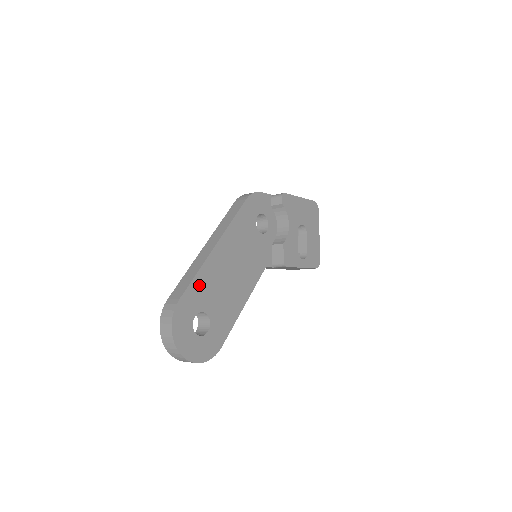
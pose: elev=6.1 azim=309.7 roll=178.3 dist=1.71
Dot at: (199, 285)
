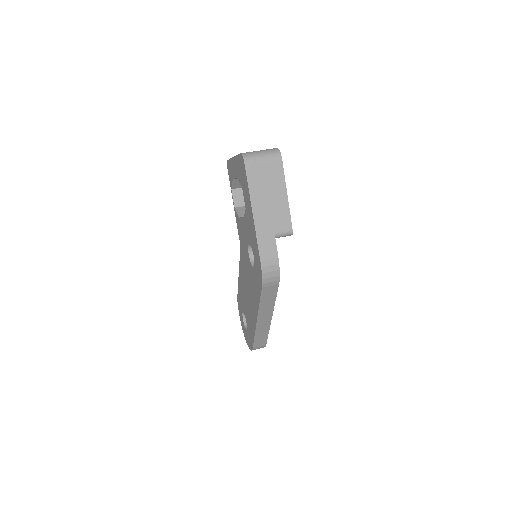
Dot at: occluded
